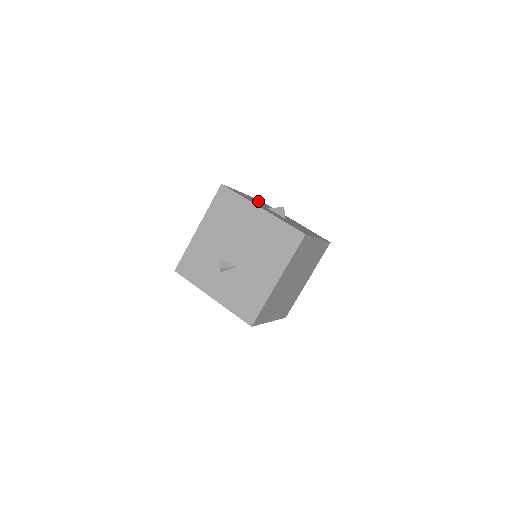
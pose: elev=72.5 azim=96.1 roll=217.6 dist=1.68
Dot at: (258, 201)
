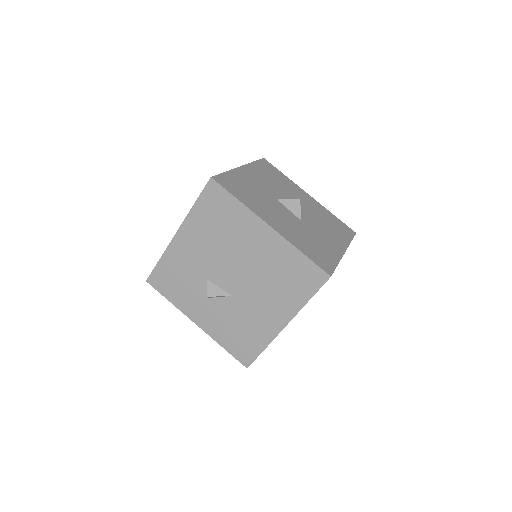
Dot at: (263, 175)
